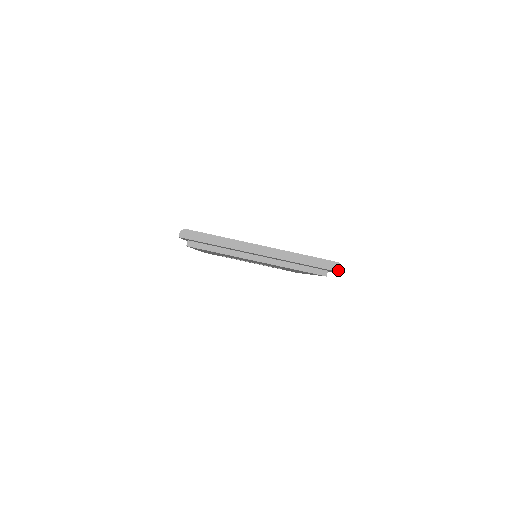
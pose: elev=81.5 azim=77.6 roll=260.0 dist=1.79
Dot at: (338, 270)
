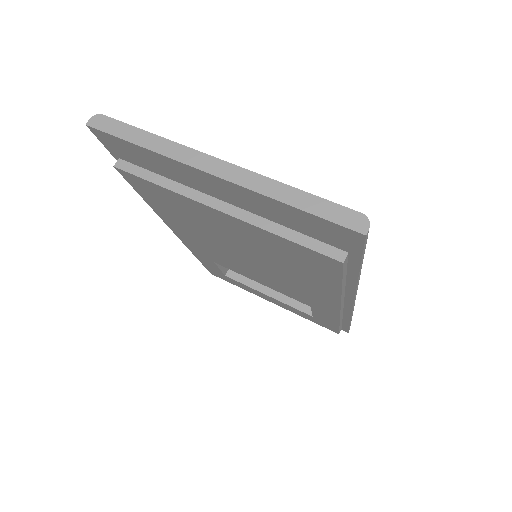
Dot at: (359, 229)
